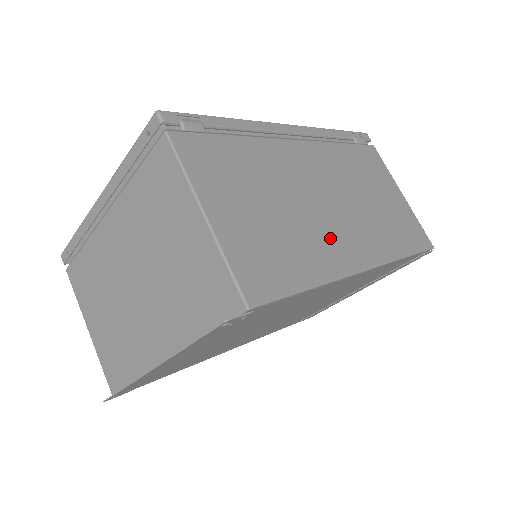
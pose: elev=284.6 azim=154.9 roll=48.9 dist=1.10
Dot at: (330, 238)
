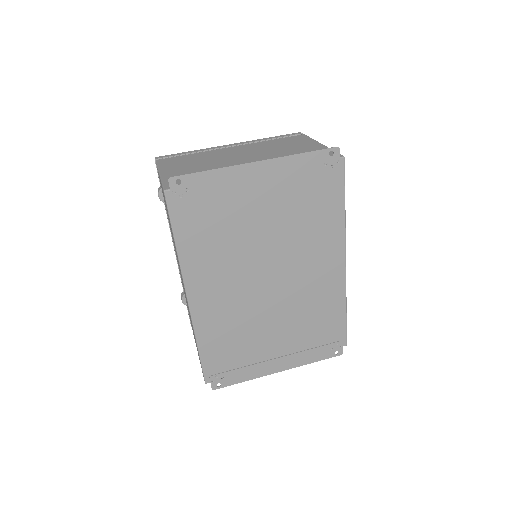
Dot at: occluded
